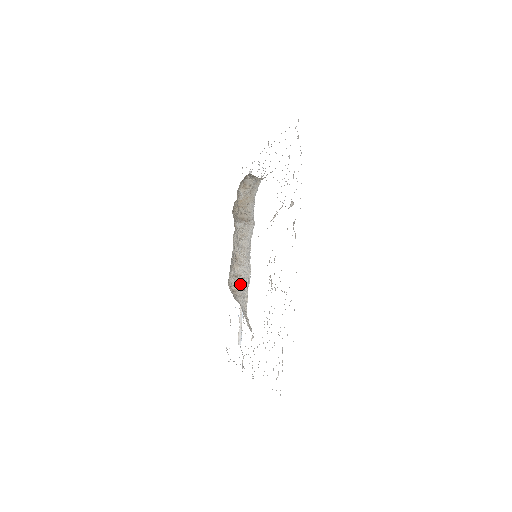
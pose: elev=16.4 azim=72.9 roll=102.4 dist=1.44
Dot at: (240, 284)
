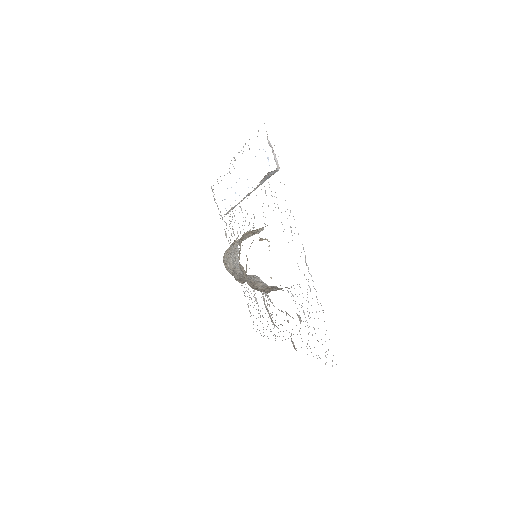
Dot at: occluded
